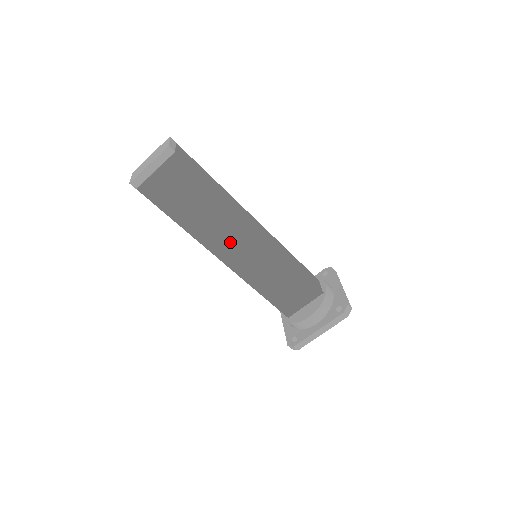
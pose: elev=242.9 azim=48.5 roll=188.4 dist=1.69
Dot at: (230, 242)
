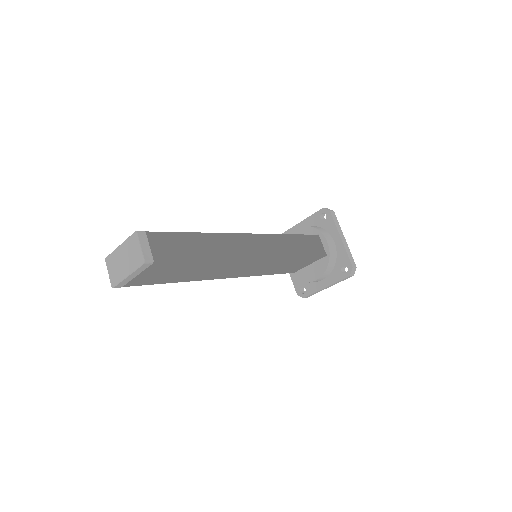
Dot at: (230, 271)
